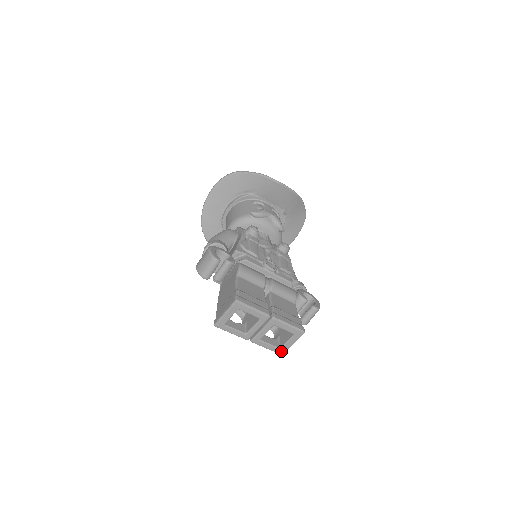
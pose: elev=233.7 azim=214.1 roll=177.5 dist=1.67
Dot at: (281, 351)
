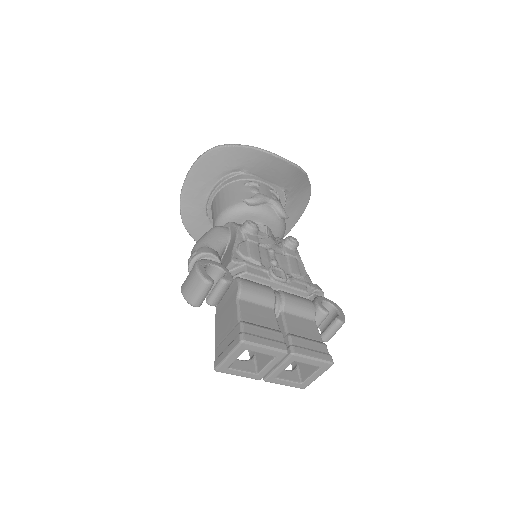
Dot at: (303, 386)
